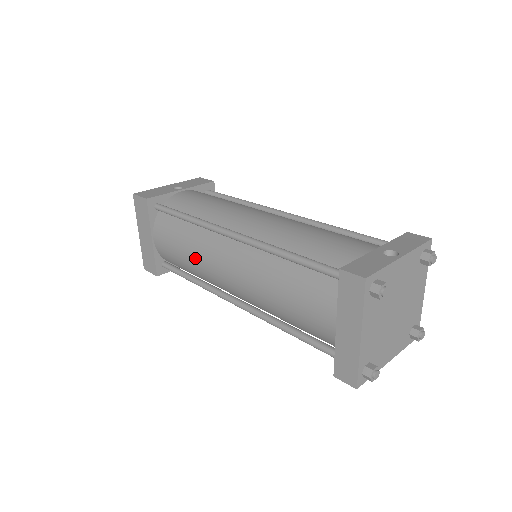
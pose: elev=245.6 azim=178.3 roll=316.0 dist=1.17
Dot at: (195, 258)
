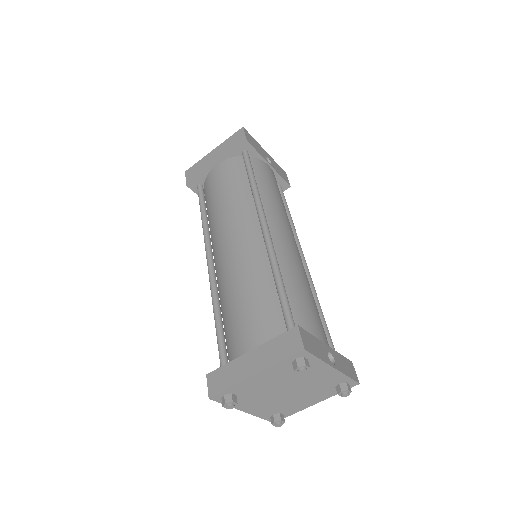
Dot at: (225, 208)
